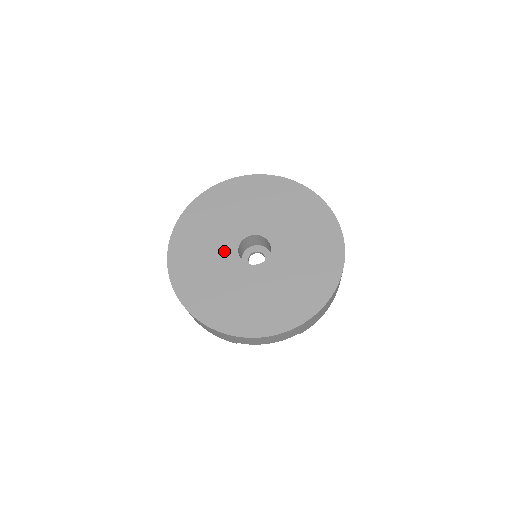
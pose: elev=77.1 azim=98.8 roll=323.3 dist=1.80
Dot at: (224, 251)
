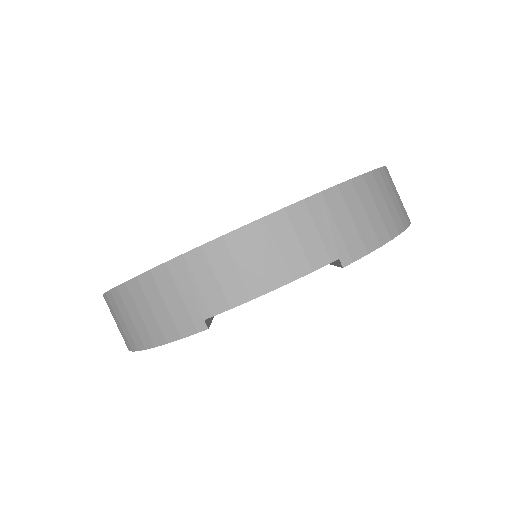
Dot at: occluded
